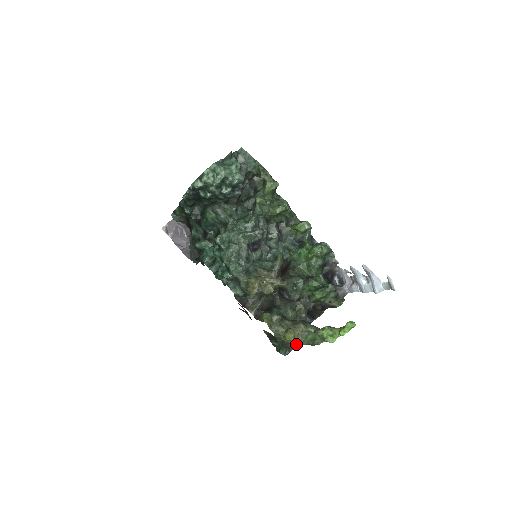
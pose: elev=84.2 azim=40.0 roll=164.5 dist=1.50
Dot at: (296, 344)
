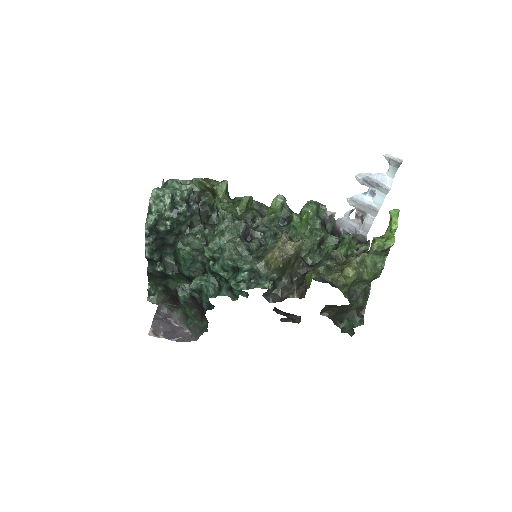
Dot at: (363, 303)
